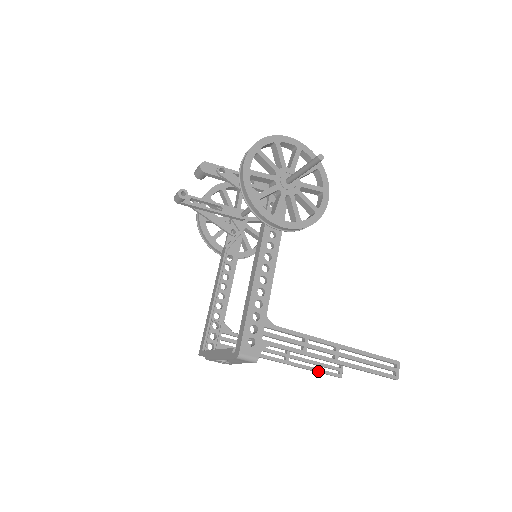
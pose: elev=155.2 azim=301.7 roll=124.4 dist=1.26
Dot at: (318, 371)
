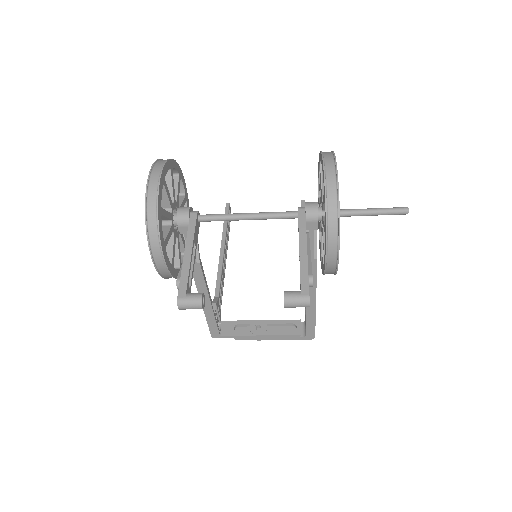
Dot at: occluded
